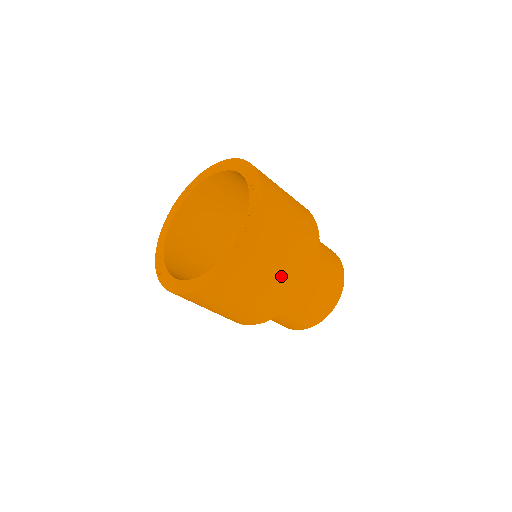
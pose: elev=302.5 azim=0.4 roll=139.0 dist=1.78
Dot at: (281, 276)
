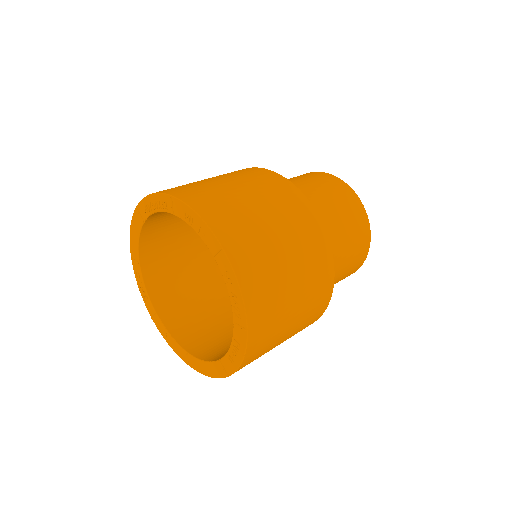
Dot at: occluded
